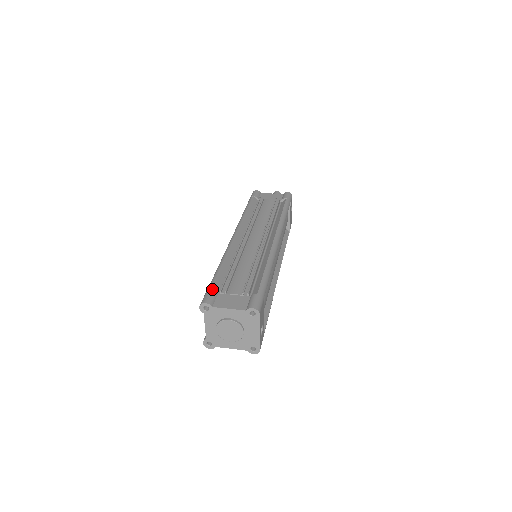
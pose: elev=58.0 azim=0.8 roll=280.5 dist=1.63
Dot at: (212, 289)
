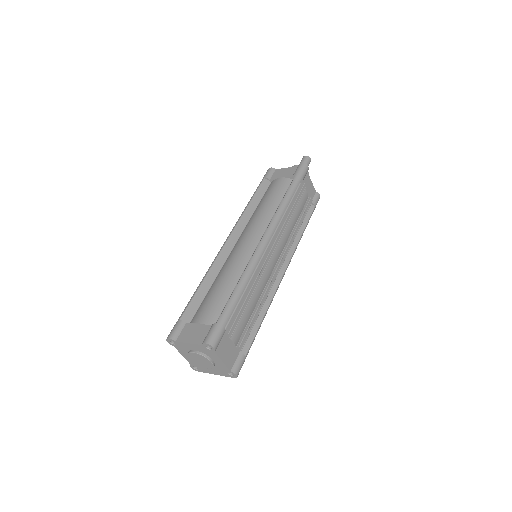
Dot at: occluded
